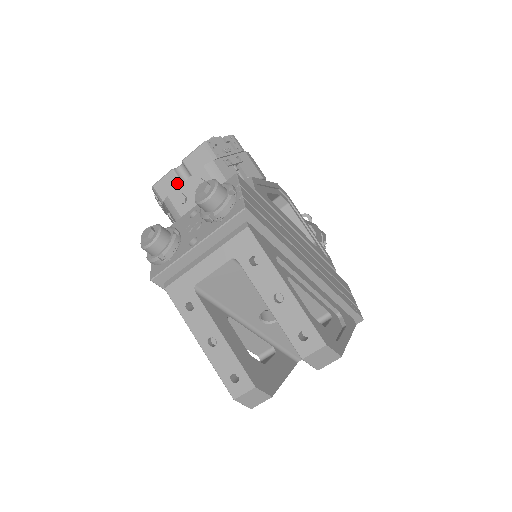
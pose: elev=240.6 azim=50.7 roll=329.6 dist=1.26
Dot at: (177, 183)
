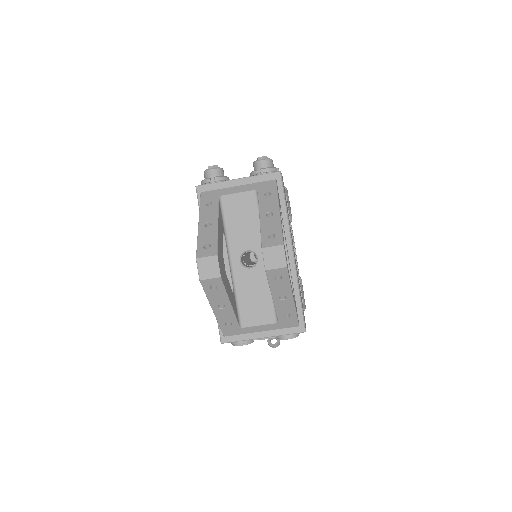
Dot at: occluded
